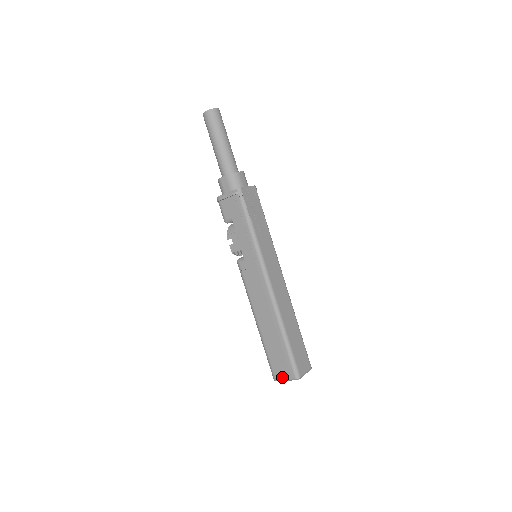
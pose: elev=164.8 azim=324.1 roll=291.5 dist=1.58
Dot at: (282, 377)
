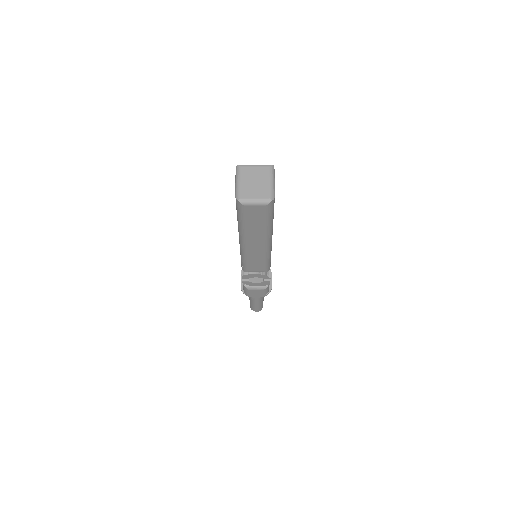
Dot at: (235, 189)
